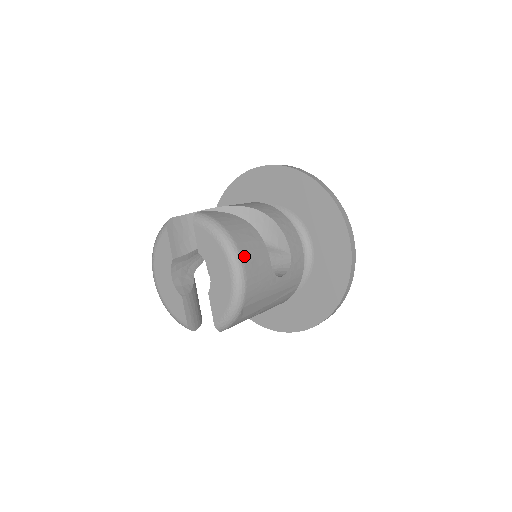
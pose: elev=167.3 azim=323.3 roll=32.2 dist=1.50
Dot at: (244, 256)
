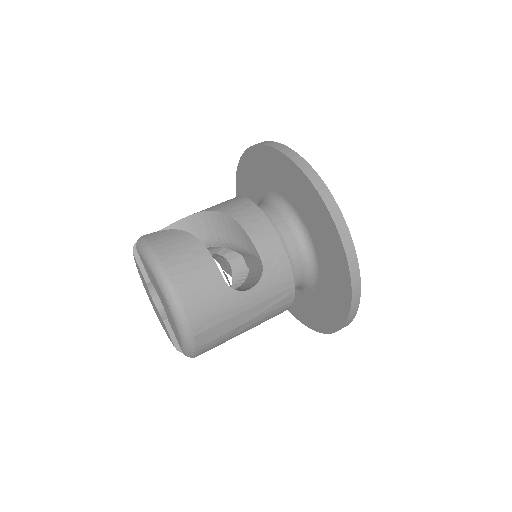
Dot at: (177, 282)
